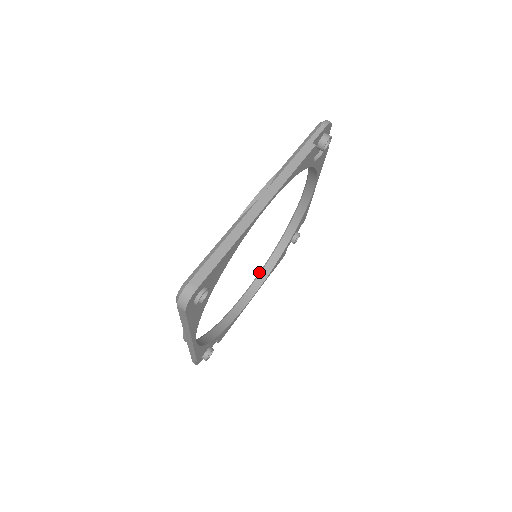
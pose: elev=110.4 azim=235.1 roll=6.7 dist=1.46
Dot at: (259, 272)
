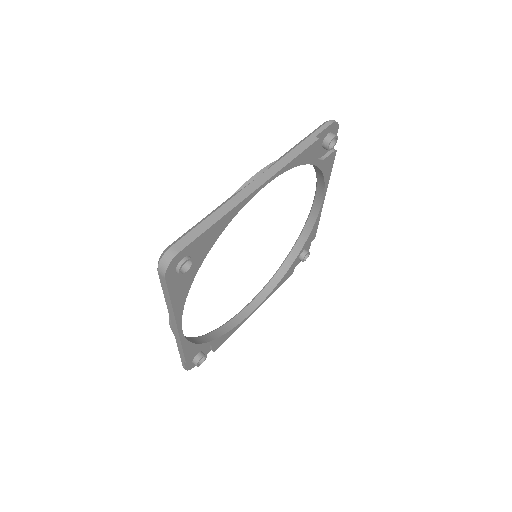
Dot at: (264, 286)
